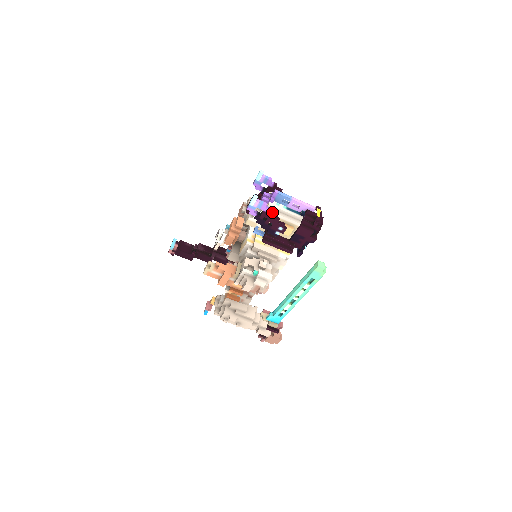
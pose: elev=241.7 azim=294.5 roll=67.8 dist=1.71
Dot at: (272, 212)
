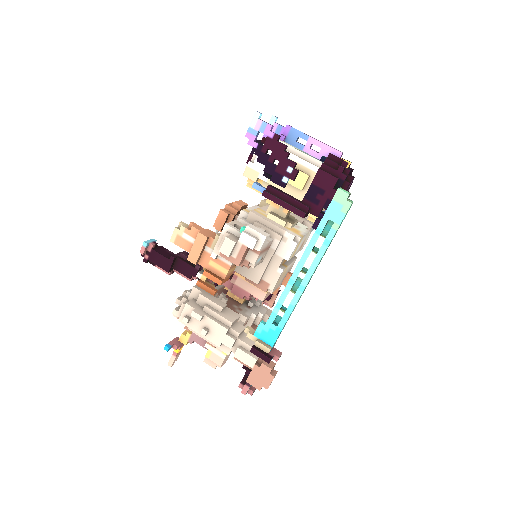
Dot at: (279, 142)
